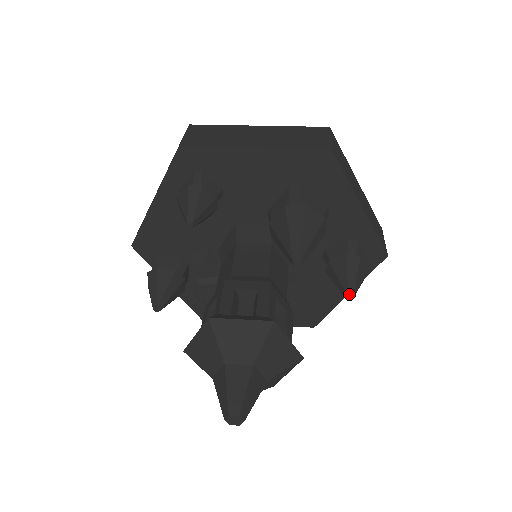
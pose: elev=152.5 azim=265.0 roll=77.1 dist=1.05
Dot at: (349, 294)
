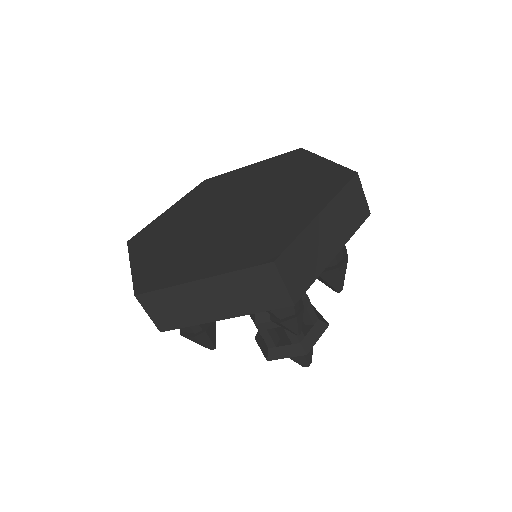
Dot at: occluded
